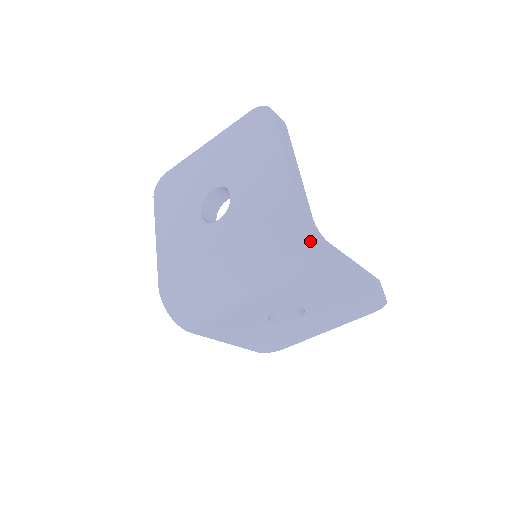
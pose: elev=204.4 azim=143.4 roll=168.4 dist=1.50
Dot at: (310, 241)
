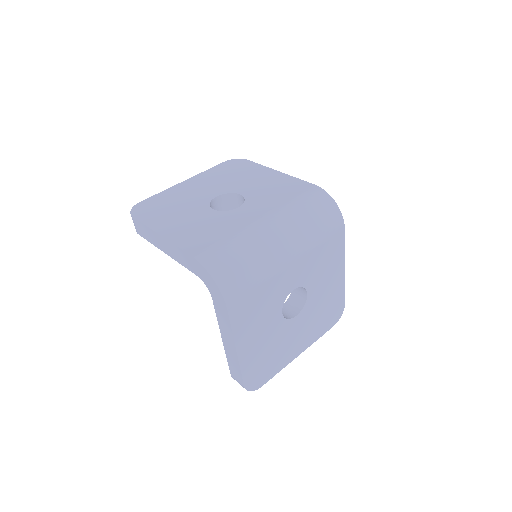
Dot at: (334, 203)
